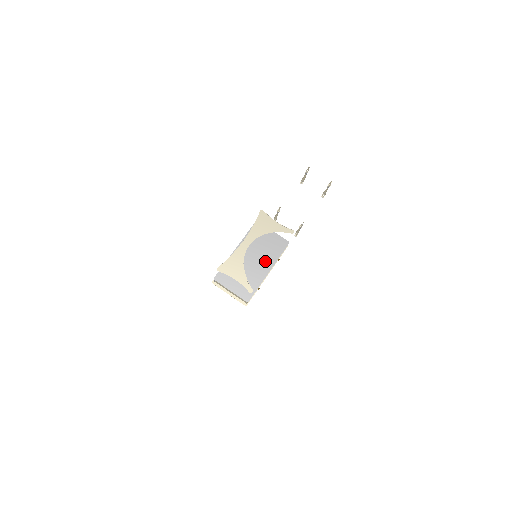
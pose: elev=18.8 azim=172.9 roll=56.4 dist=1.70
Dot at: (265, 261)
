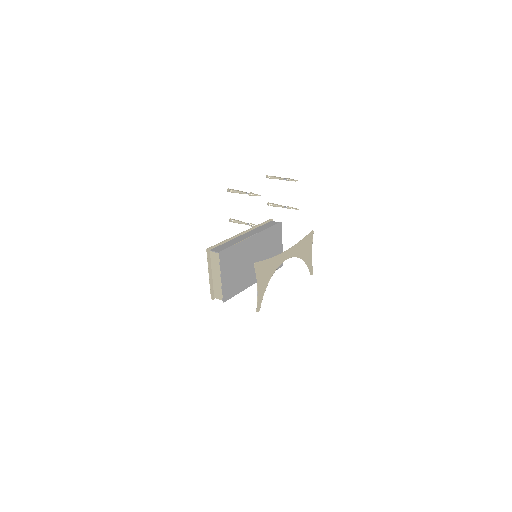
Dot at: occluded
